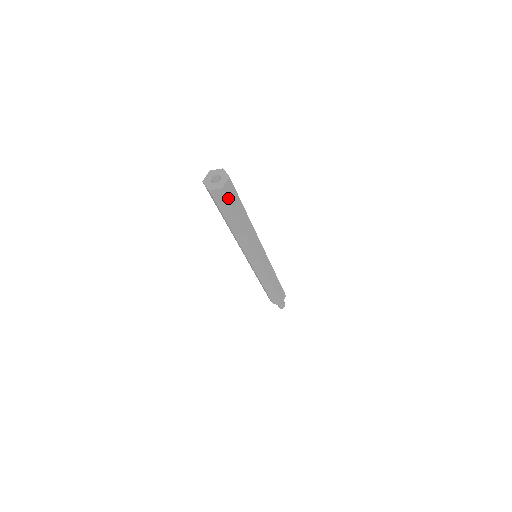
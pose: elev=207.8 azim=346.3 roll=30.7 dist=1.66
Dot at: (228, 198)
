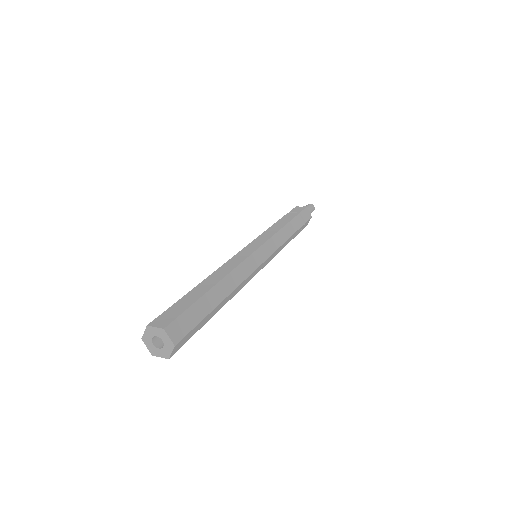
Dot at: occluded
